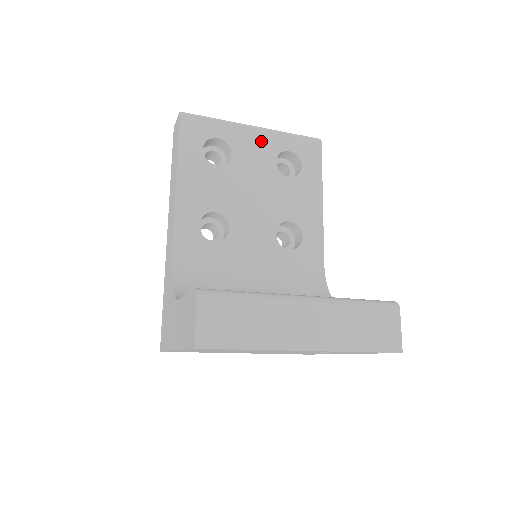
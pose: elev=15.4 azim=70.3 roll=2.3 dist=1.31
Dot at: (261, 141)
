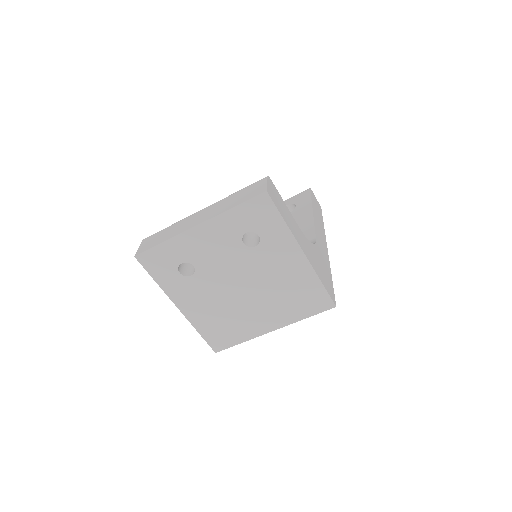
Dot at: occluded
